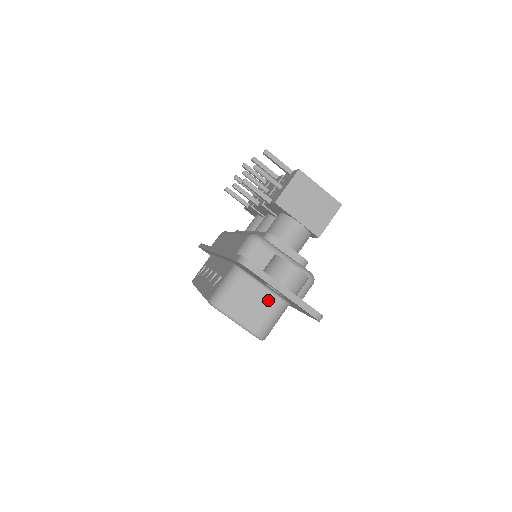
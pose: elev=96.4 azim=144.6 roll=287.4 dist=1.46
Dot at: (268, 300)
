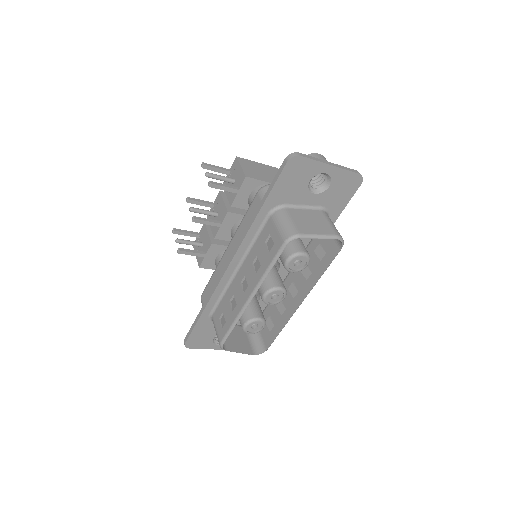
Dot at: (316, 214)
